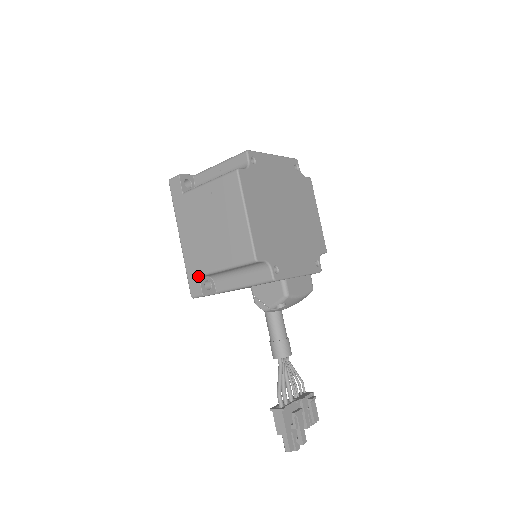
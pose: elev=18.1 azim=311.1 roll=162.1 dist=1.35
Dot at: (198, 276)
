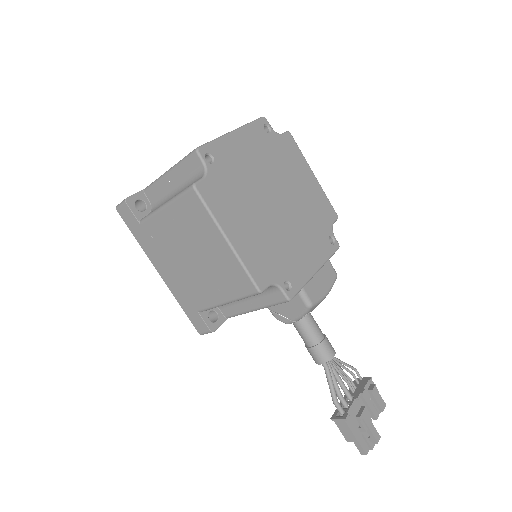
Dot at: (197, 313)
